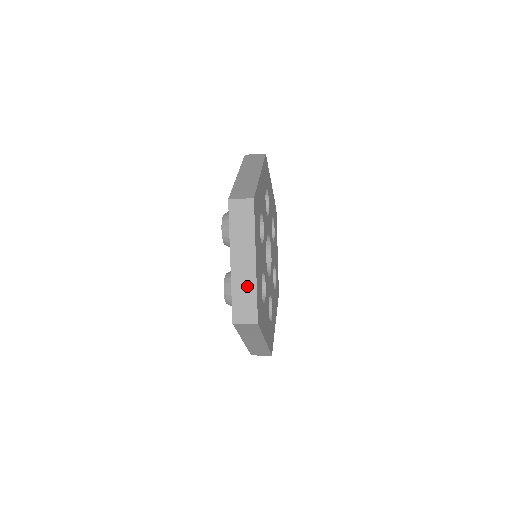
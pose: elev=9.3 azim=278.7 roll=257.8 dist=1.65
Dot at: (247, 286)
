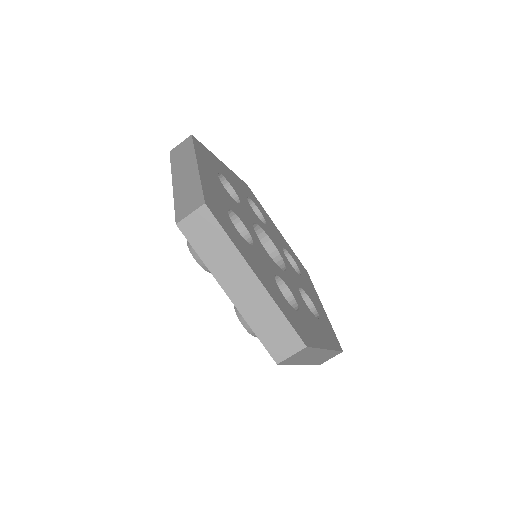
Dot at: (190, 186)
